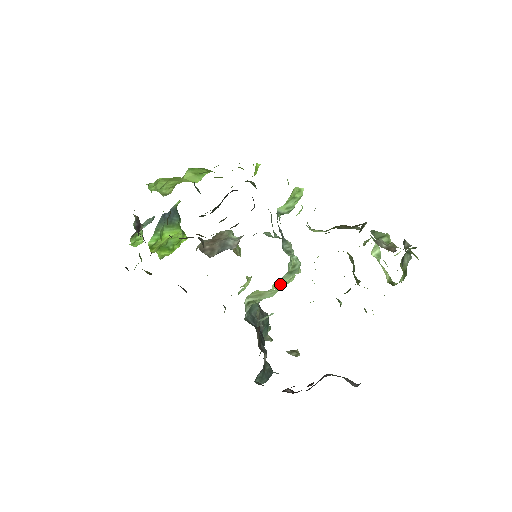
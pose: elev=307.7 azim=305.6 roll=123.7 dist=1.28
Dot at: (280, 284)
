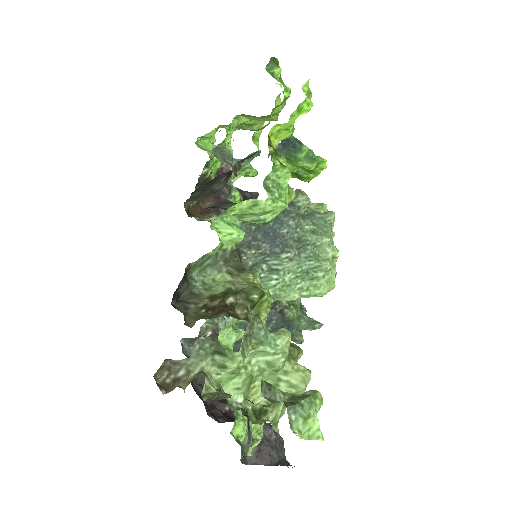
Dot at: occluded
